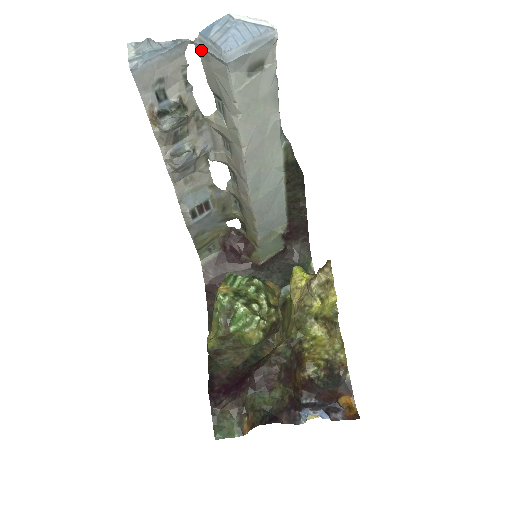
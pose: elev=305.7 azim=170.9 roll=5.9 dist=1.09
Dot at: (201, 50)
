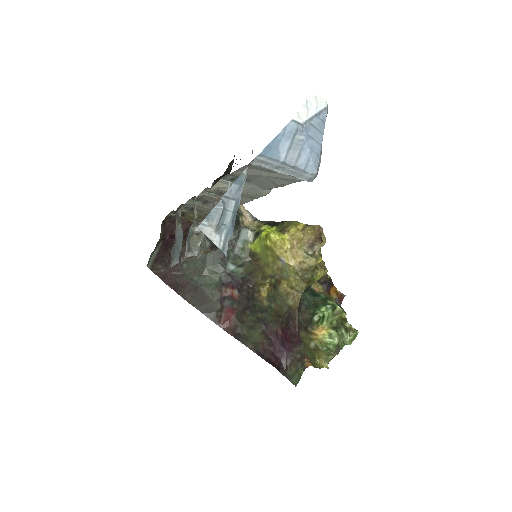
Dot at: (256, 167)
